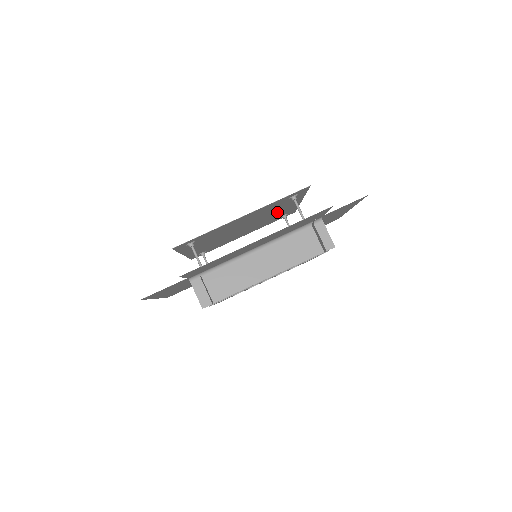
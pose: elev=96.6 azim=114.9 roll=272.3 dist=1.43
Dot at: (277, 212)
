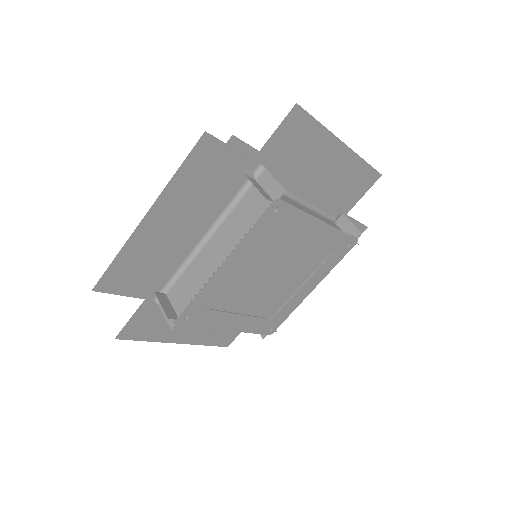
Dot at: occluded
